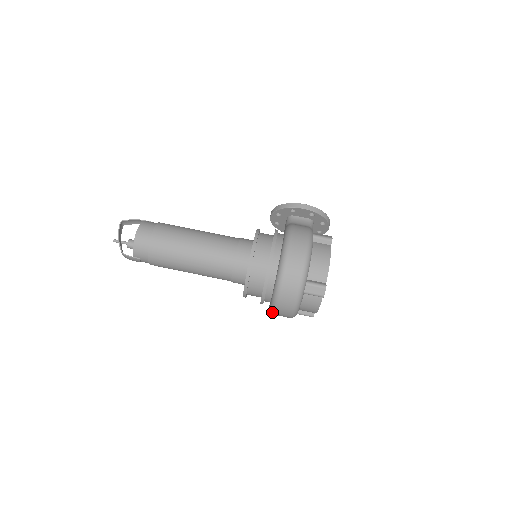
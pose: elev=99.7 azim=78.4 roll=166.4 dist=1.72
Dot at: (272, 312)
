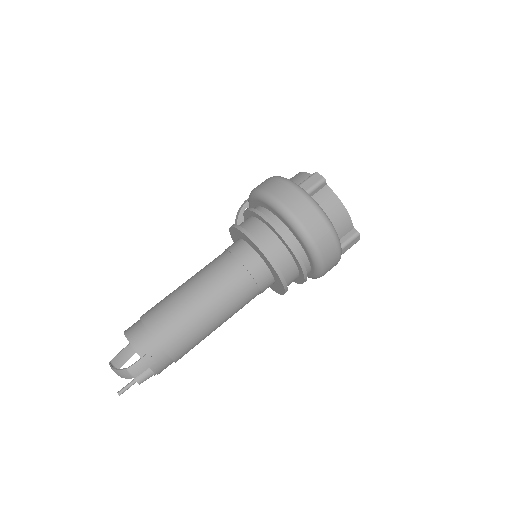
Dot at: (312, 246)
